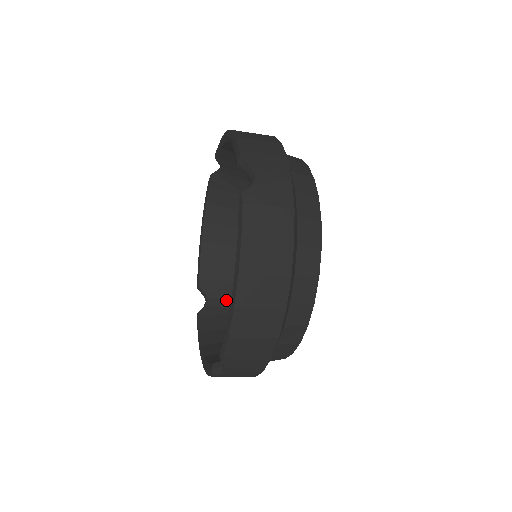
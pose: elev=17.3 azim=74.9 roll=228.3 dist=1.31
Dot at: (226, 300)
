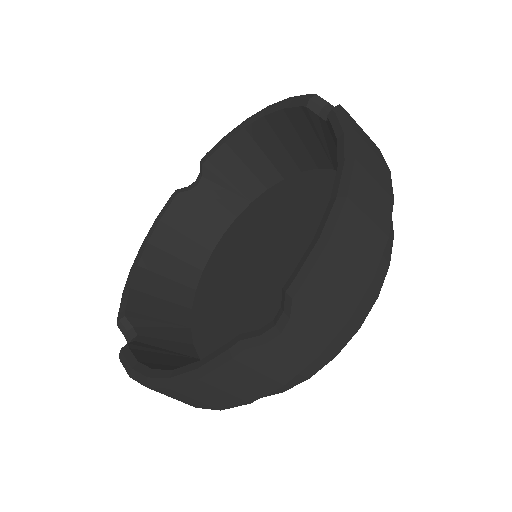
Dot at: (165, 342)
